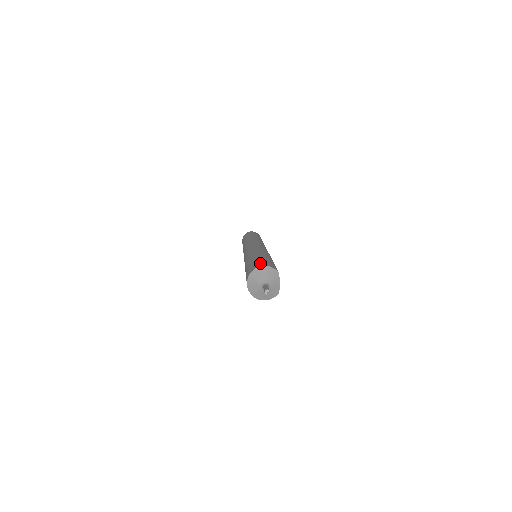
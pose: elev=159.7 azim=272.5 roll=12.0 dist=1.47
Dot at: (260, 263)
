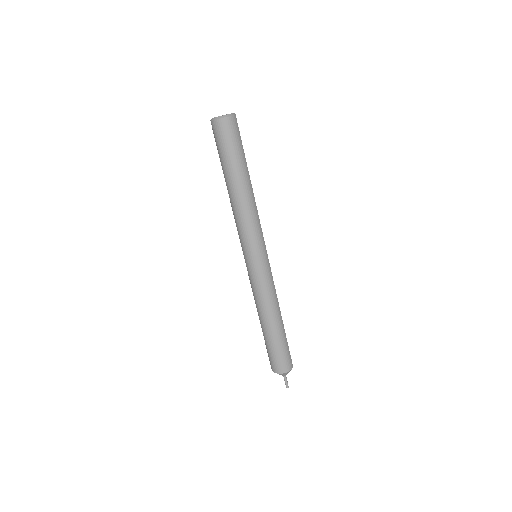
Dot at: (281, 365)
